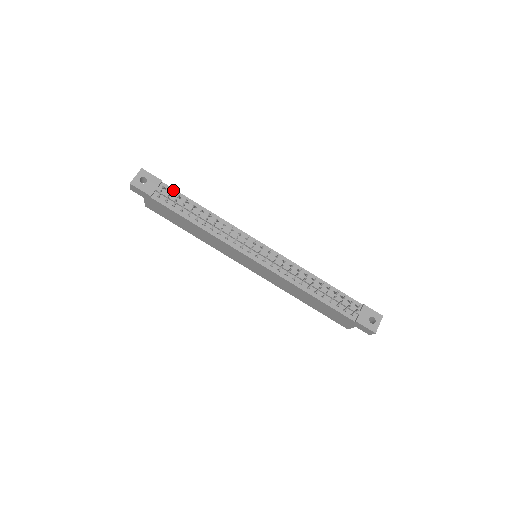
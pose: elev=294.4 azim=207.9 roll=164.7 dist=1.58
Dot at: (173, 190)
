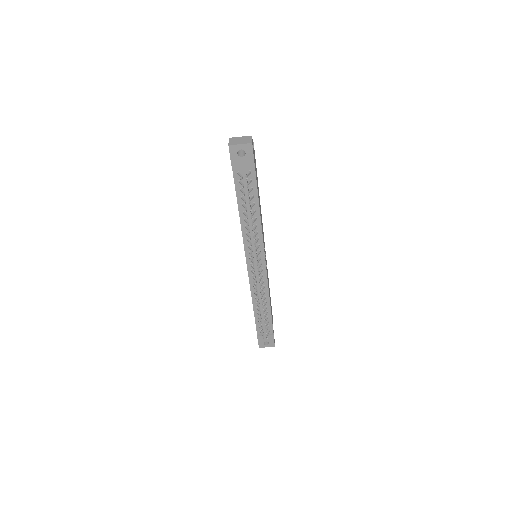
Dot at: (255, 179)
